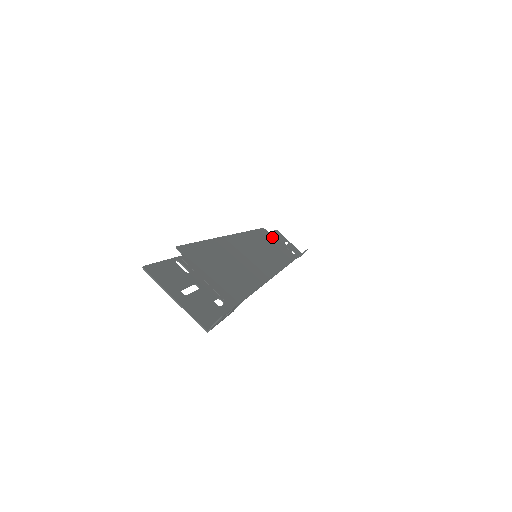
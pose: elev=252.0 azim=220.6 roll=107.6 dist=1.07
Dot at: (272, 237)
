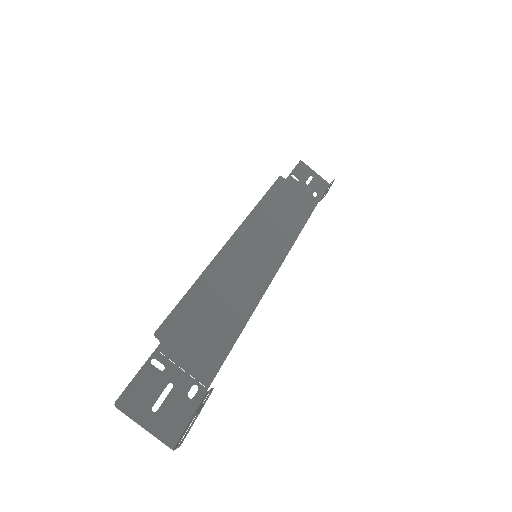
Dot at: (289, 187)
